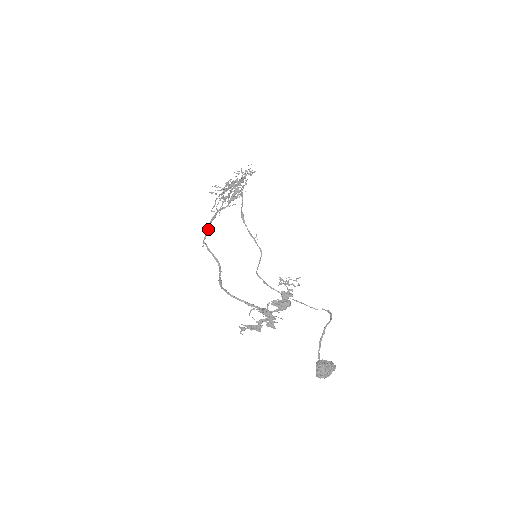
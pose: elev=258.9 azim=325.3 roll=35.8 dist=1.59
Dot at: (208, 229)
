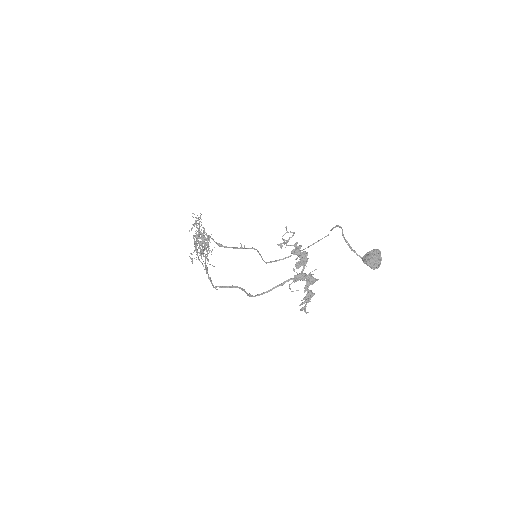
Dot at: (209, 278)
